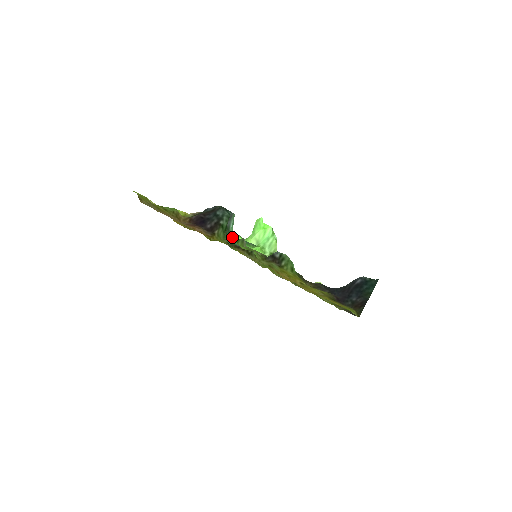
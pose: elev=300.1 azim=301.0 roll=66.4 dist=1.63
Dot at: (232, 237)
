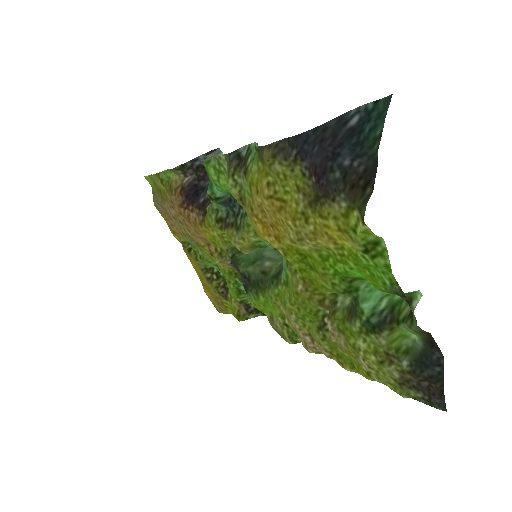
Dot at: occluded
